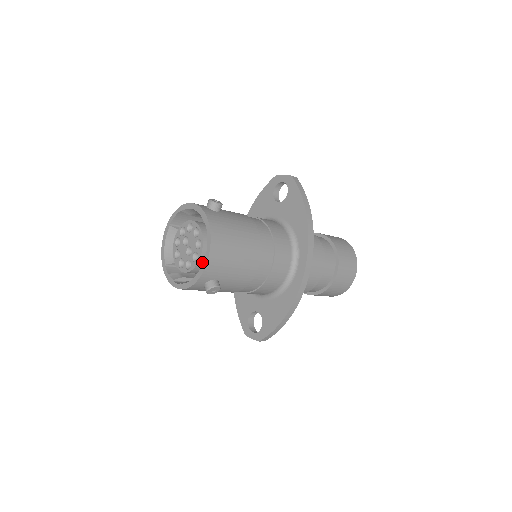
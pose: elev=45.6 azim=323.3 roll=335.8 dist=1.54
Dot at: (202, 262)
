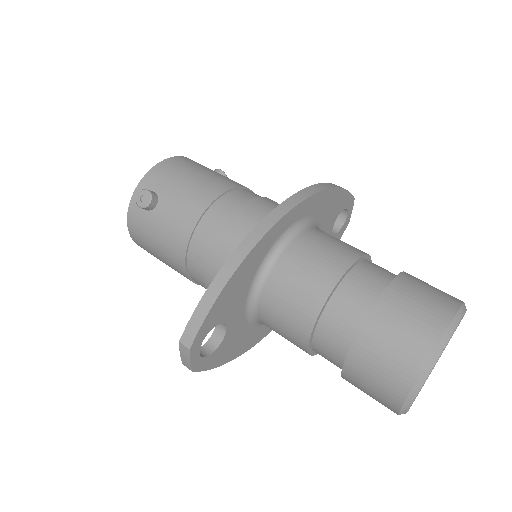
Dot at: occluded
